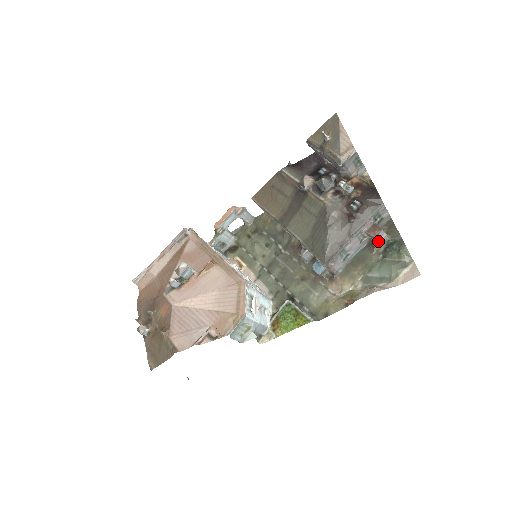
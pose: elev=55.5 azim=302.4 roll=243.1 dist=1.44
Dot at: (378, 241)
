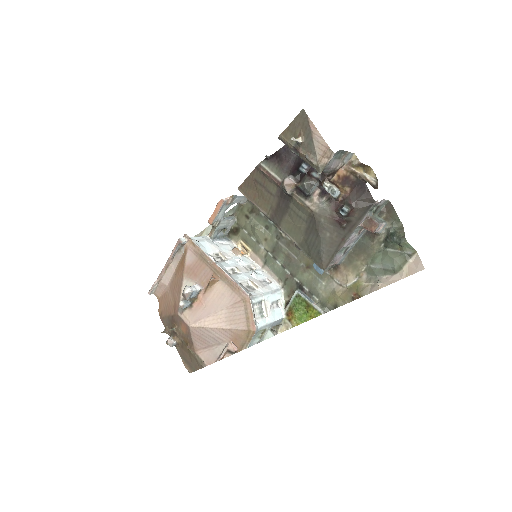
Dot at: (377, 232)
